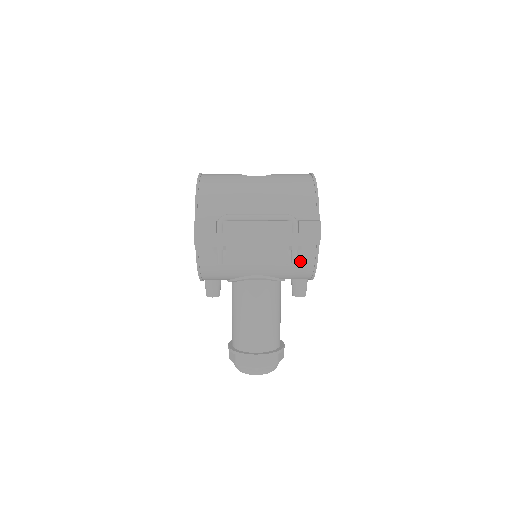
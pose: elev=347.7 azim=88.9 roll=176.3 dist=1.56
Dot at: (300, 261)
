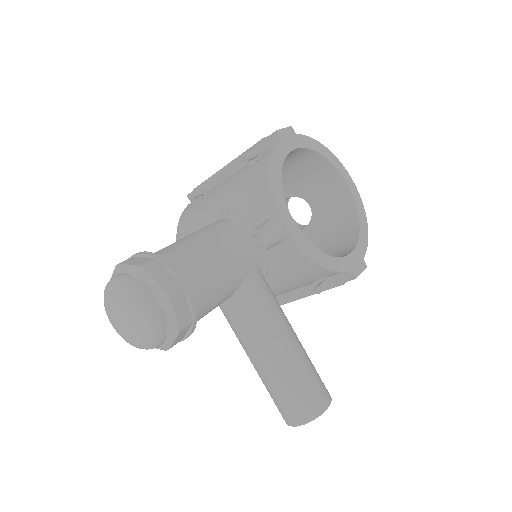
Dot at: (257, 166)
